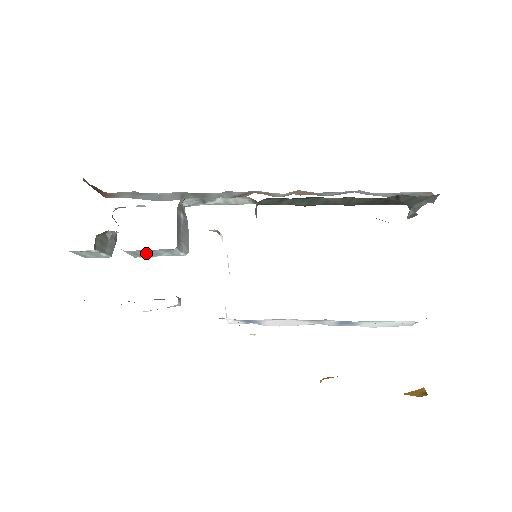
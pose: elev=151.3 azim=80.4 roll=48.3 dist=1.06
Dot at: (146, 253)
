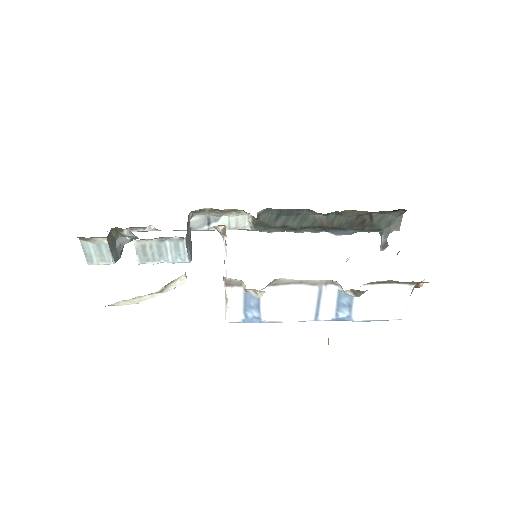
Dot at: (154, 251)
